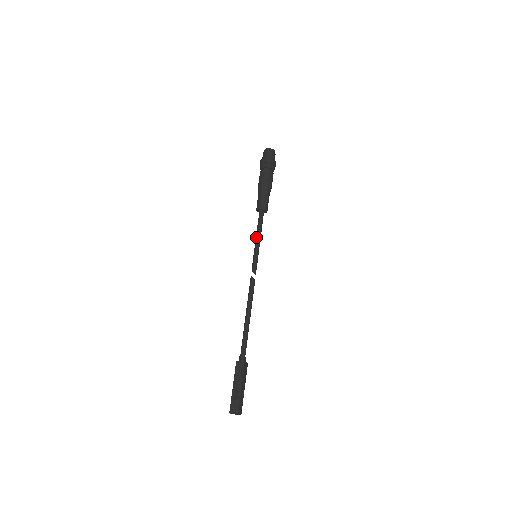
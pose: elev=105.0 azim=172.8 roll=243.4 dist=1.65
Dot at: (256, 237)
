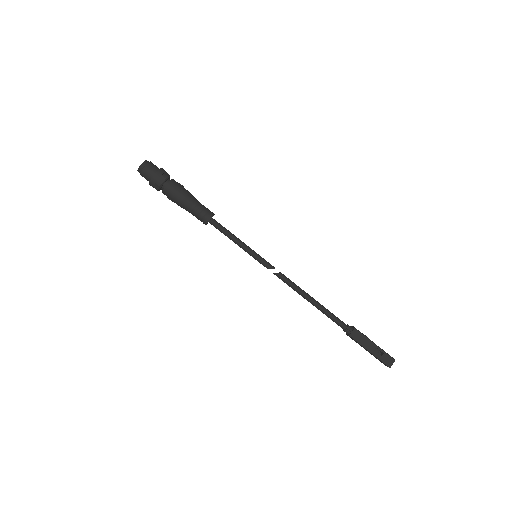
Dot at: (237, 243)
